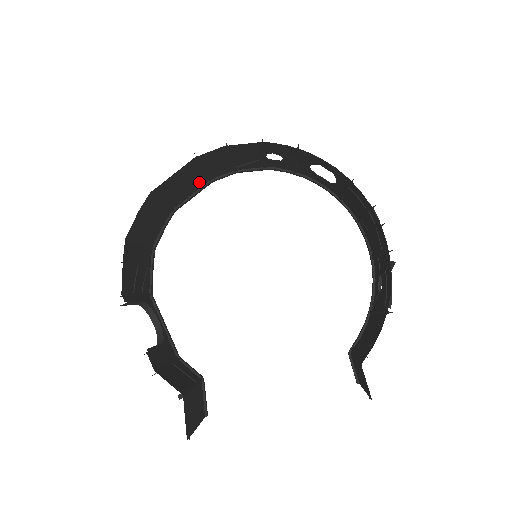
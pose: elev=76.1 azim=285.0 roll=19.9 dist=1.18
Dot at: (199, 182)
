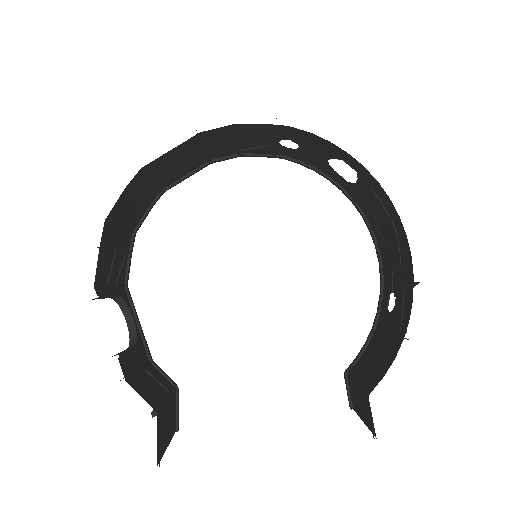
Dot at: (197, 162)
